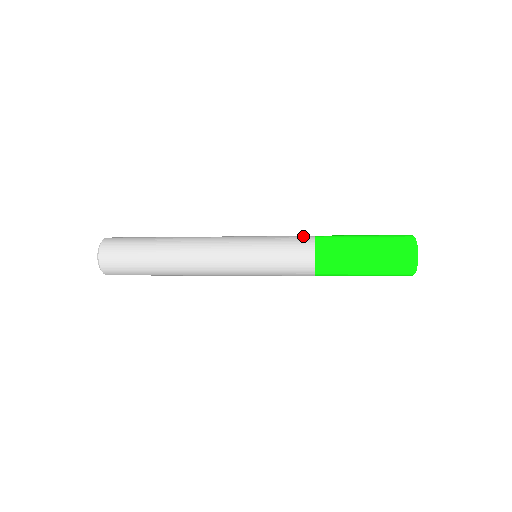
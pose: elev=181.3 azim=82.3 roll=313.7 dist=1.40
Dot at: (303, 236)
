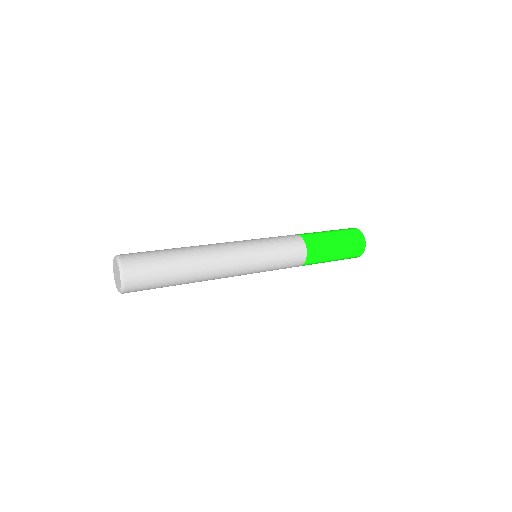
Dot at: (297, 243)
